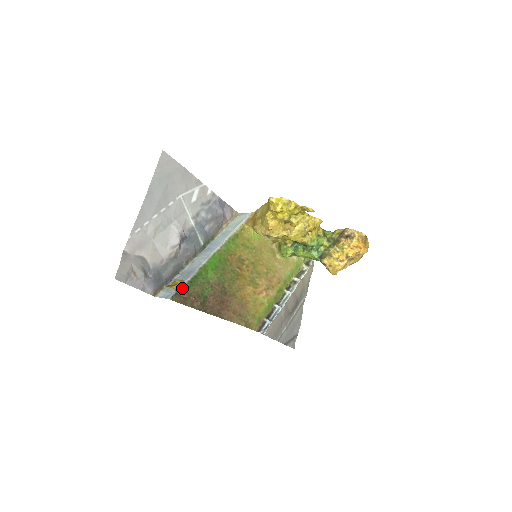
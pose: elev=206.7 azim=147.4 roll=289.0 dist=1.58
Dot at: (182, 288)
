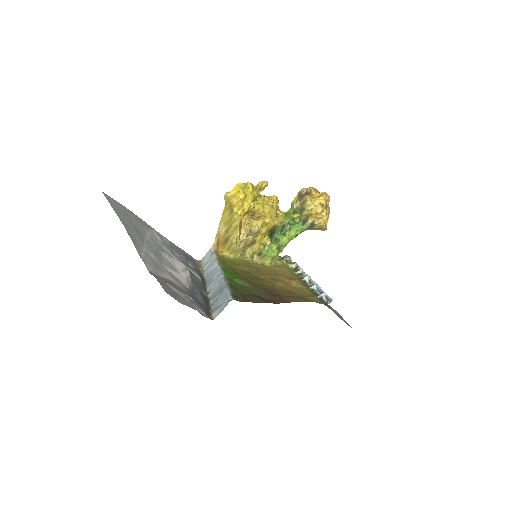
Dot at: (255, 215)
